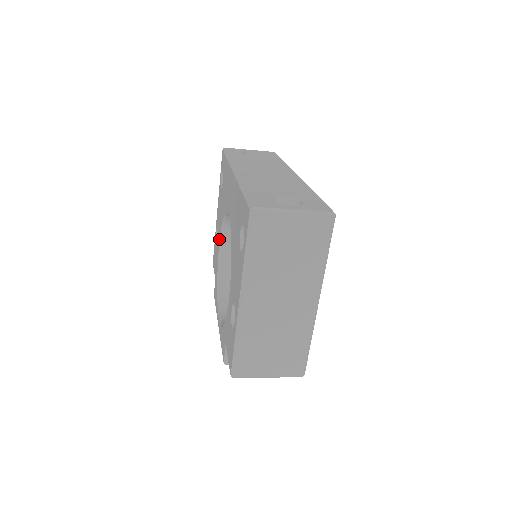
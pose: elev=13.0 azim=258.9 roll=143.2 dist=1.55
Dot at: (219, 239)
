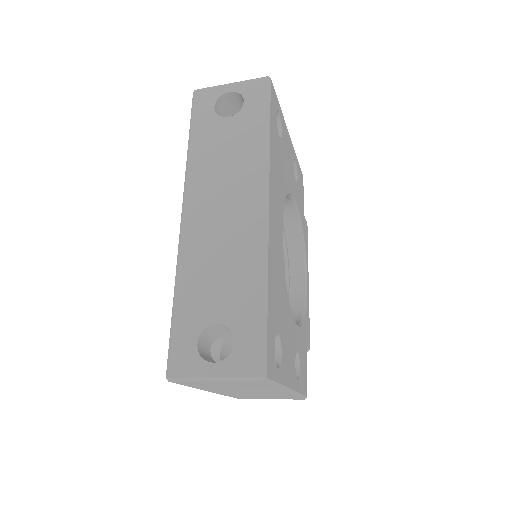
Dot at: occluded
